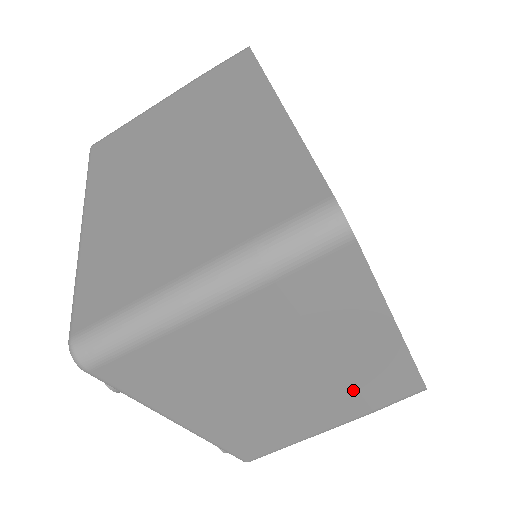
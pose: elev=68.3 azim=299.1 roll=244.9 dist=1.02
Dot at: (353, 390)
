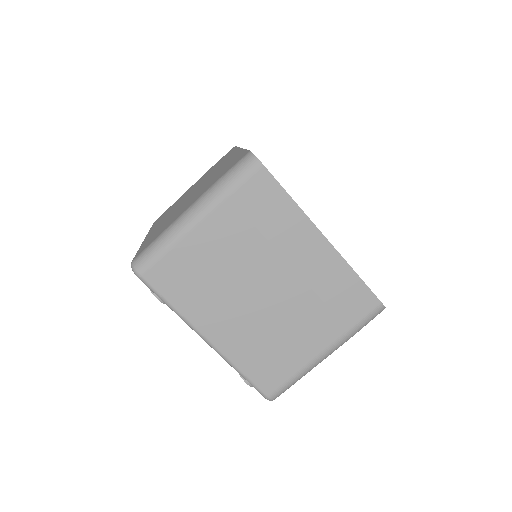
Dot at: (320, 301)
